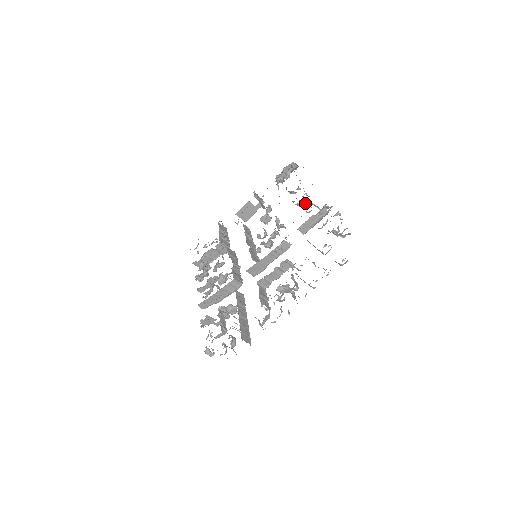
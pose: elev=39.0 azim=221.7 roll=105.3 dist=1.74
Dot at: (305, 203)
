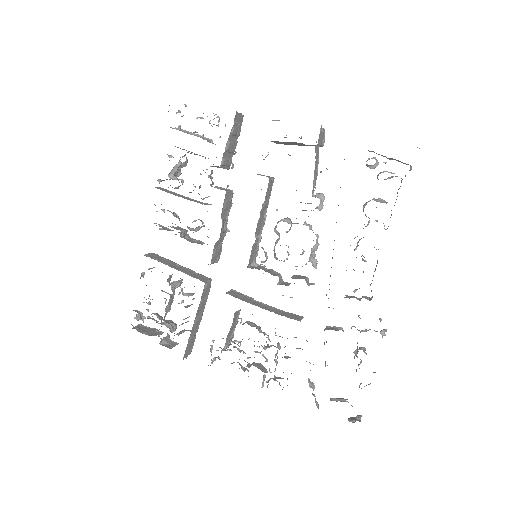
Dot at: occluded
